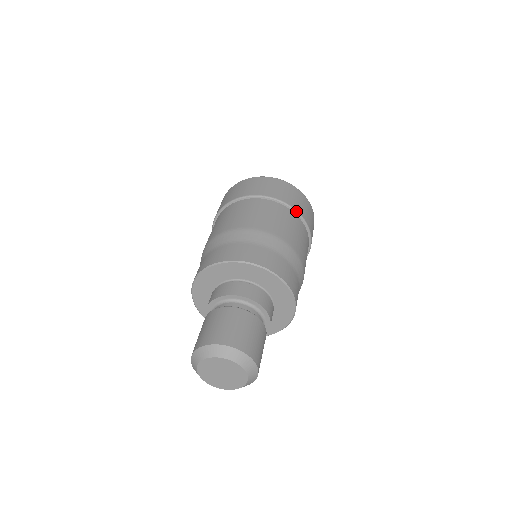
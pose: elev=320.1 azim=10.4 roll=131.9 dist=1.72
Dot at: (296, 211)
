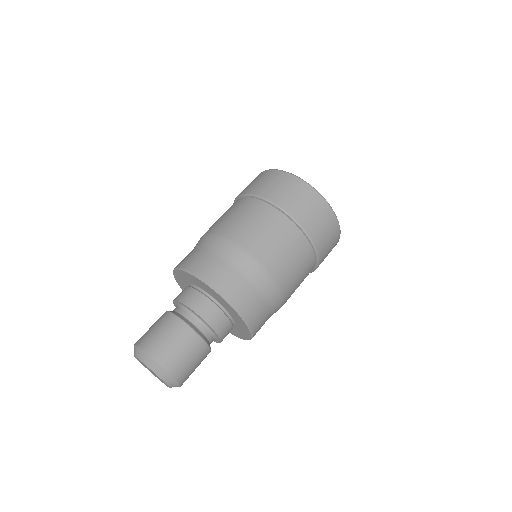
Dot at: (267, 201)
